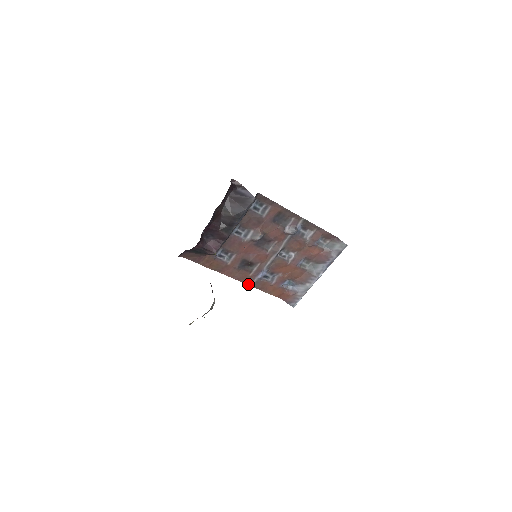
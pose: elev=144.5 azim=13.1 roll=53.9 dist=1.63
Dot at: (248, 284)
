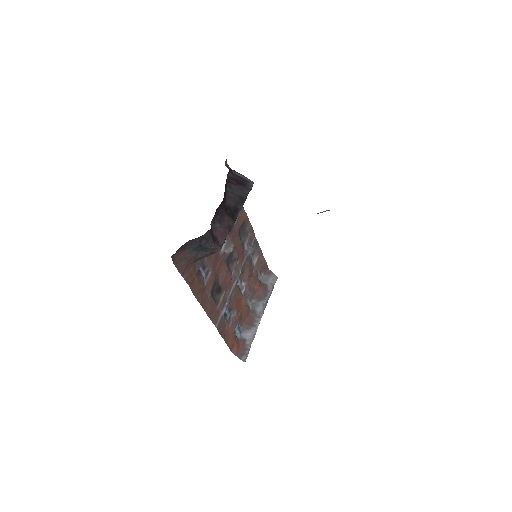
Dot at: (214, 323)
